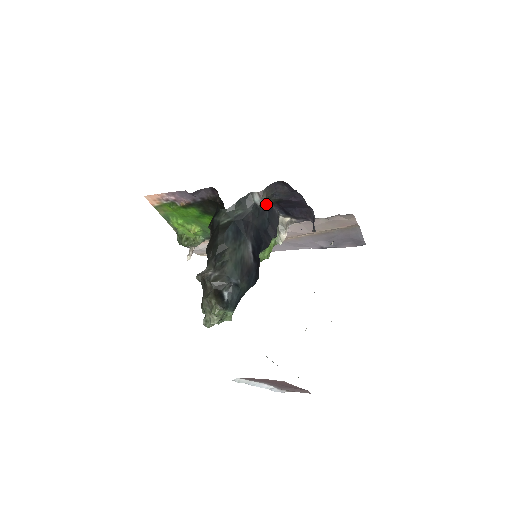
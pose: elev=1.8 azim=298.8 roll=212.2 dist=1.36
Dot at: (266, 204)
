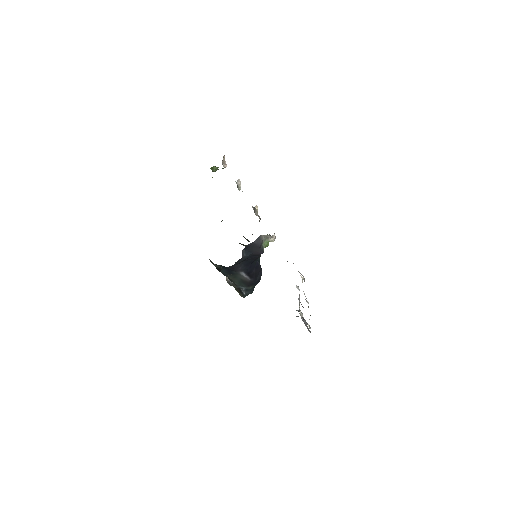
Dot at: occluded
